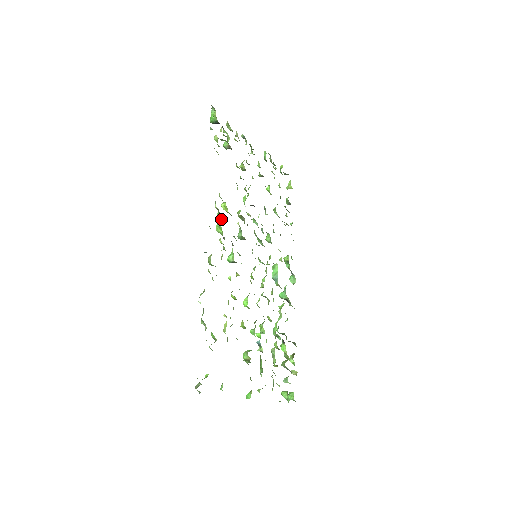
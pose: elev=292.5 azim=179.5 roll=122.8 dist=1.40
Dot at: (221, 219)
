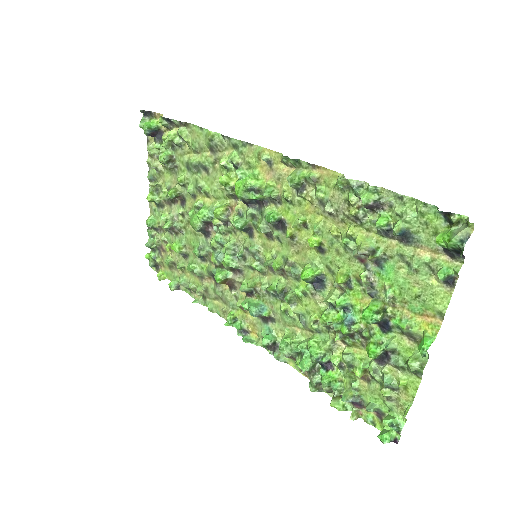
Dot at: (244, 176)
